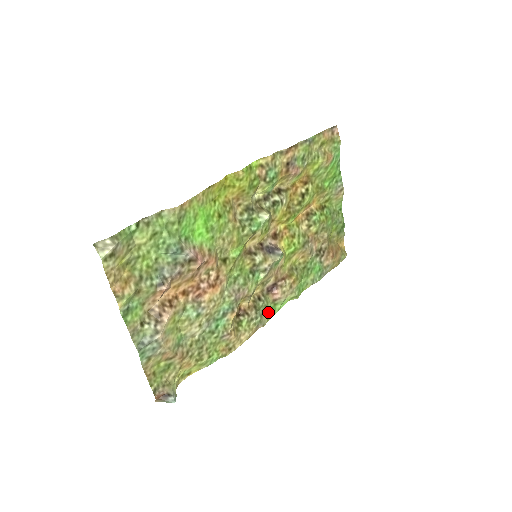
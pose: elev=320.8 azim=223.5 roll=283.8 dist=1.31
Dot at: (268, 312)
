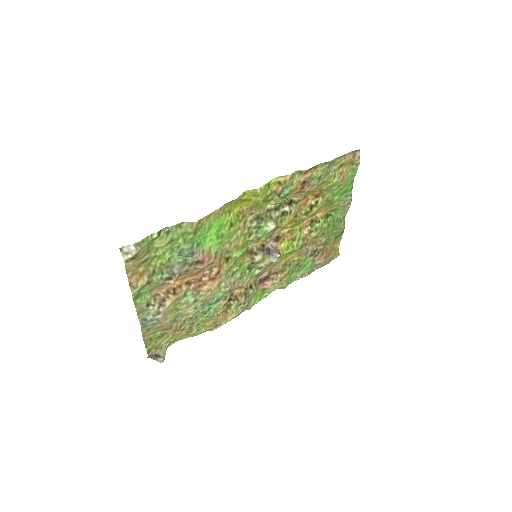
Dot at: (256, 298)
